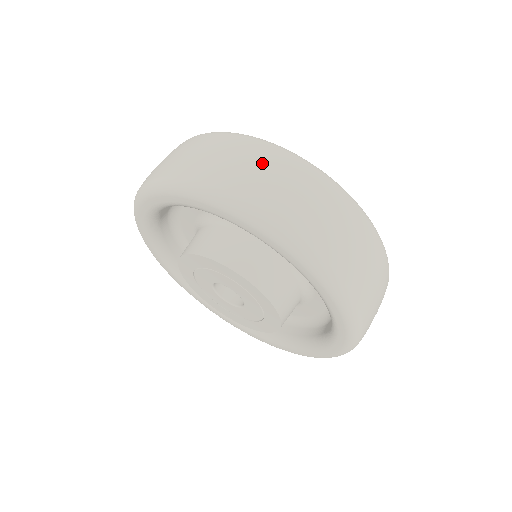
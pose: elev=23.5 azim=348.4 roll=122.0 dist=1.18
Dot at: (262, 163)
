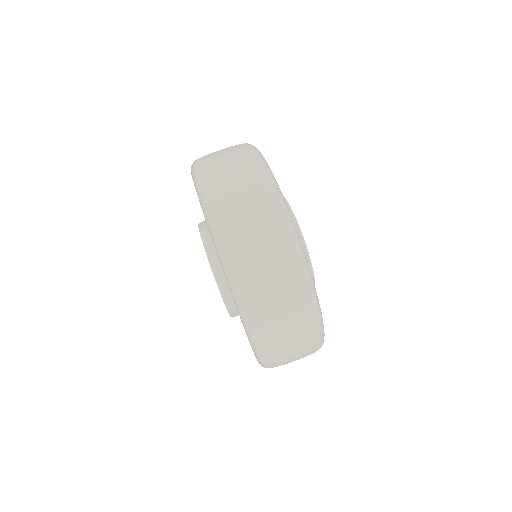
Dot at: occluded
